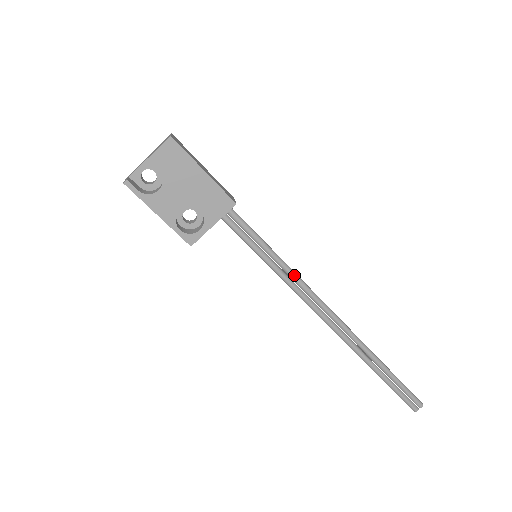
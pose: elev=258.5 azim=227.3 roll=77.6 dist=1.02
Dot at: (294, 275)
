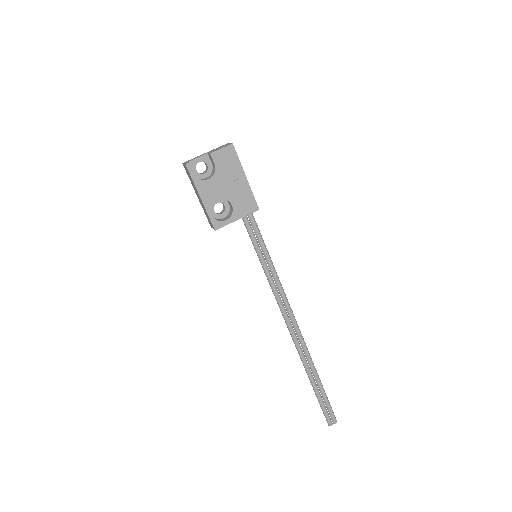
Dot at: (278, 280)
